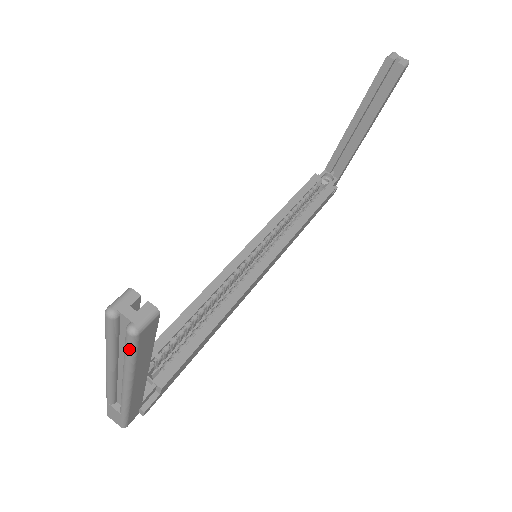
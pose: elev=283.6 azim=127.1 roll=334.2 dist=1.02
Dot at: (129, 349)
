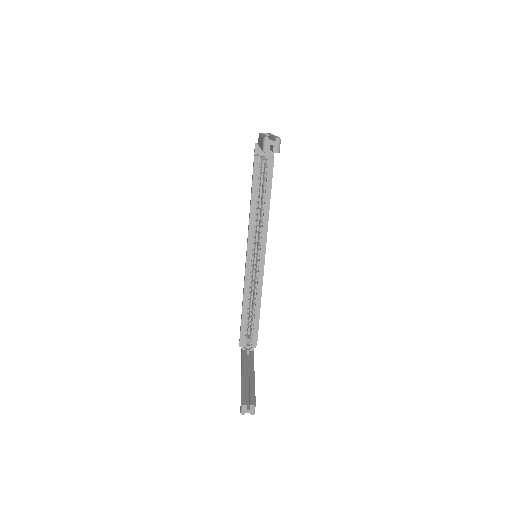
Dot at: occluded
